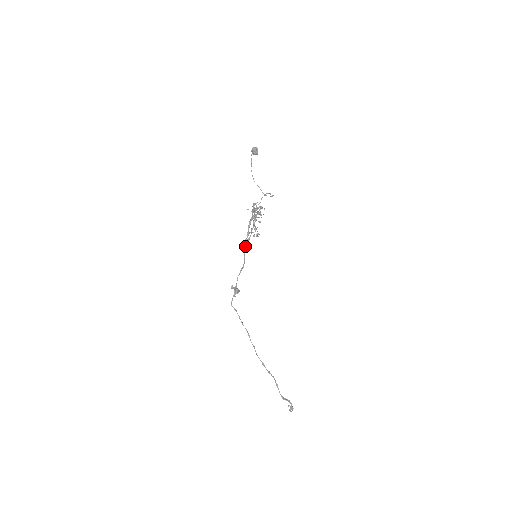
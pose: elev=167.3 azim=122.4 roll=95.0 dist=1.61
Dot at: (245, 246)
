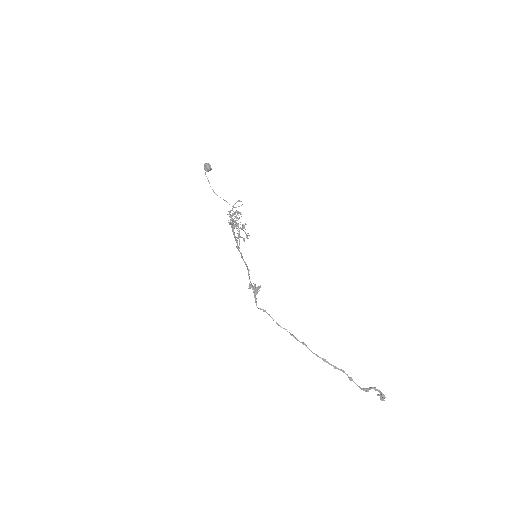
Dot at: (240, 252)
